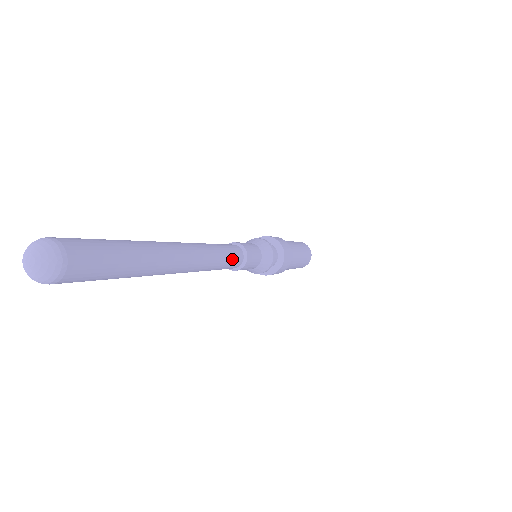
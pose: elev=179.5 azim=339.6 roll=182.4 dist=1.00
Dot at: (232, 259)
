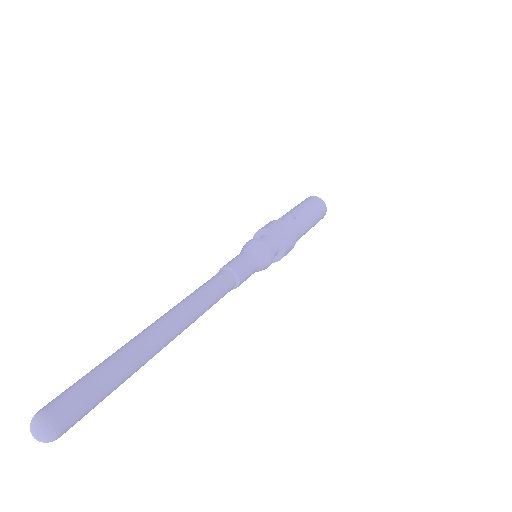
Dot at: (222, 297)
